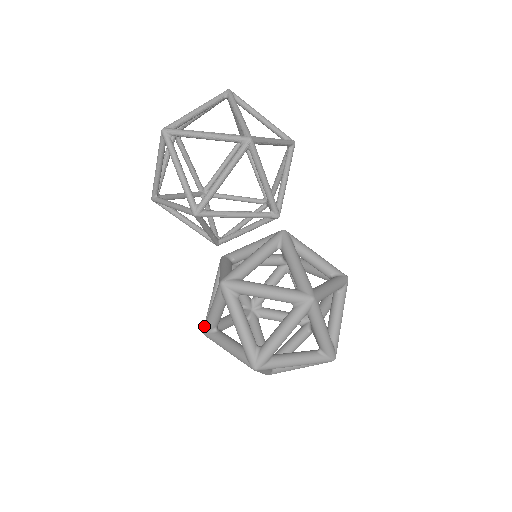
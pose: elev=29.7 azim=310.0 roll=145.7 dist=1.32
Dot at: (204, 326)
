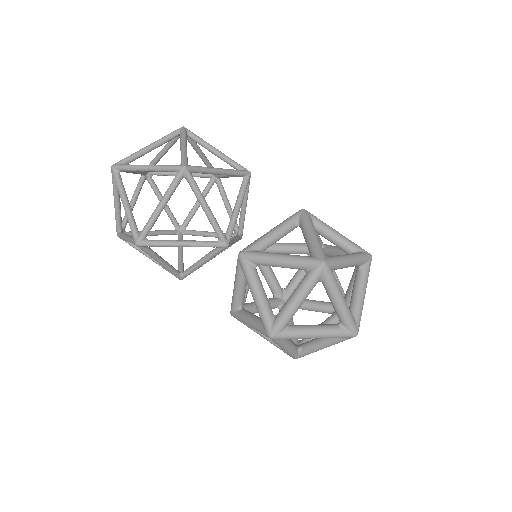
Dot at: occluded
